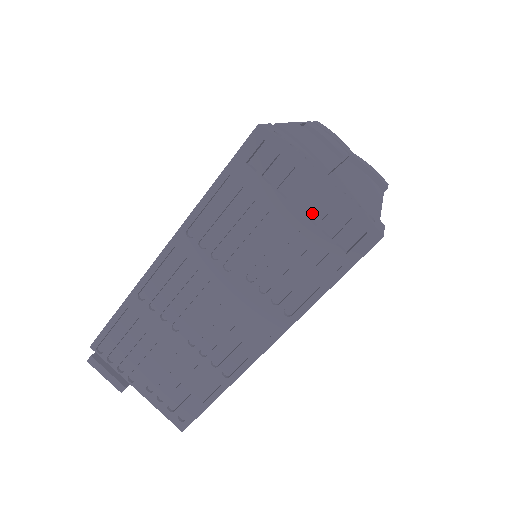
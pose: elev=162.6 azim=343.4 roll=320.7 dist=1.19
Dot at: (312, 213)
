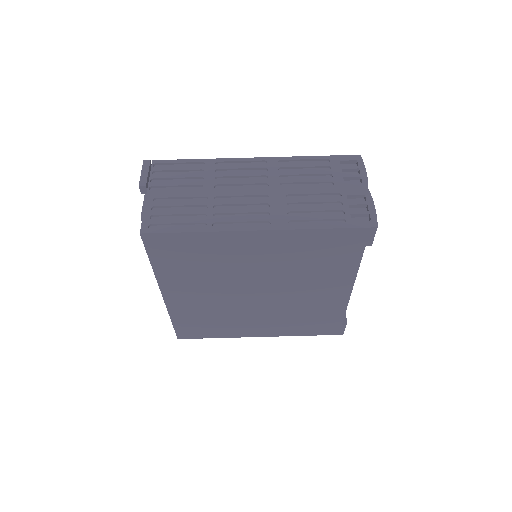
Dot at: (349, 199)
